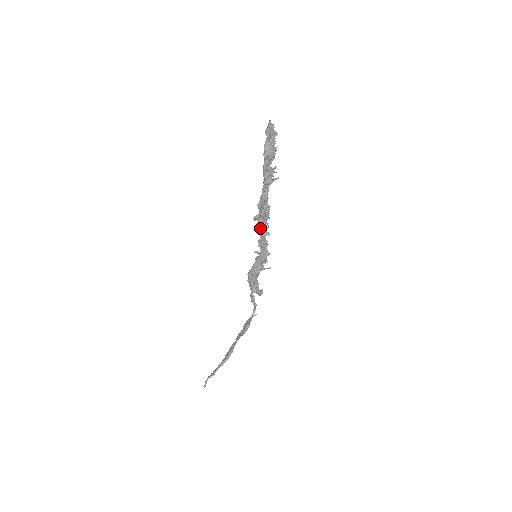
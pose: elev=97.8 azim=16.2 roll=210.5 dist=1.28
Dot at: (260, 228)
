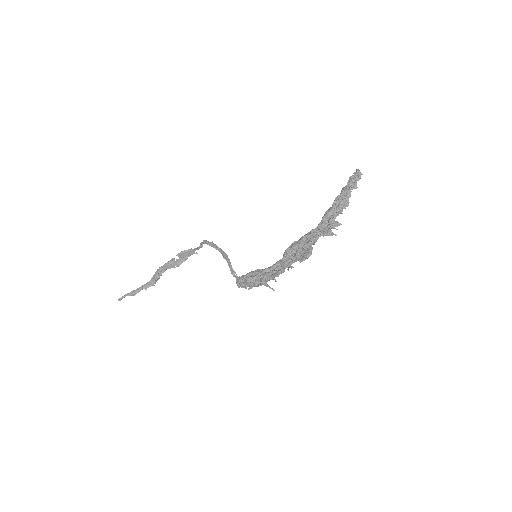
Dot at: (286, 256)
